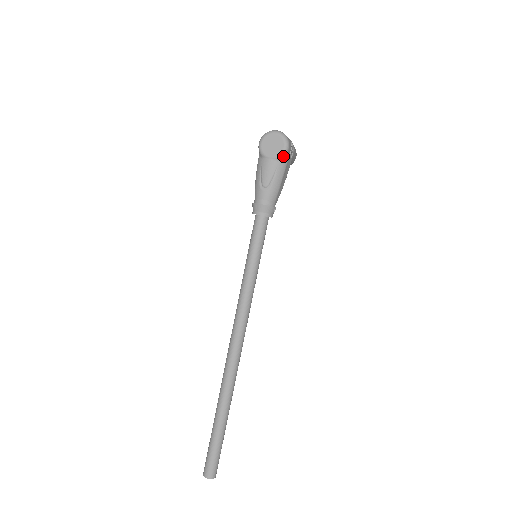
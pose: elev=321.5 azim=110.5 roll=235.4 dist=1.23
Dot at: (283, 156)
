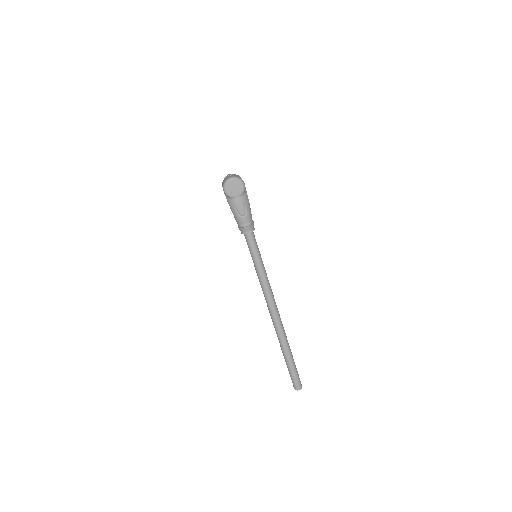
Dot at: (244, 191)
